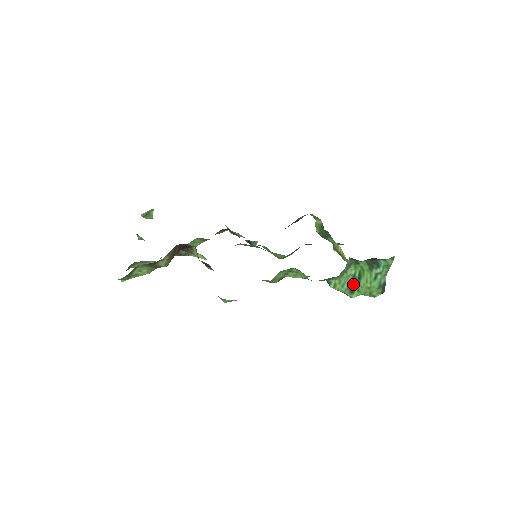
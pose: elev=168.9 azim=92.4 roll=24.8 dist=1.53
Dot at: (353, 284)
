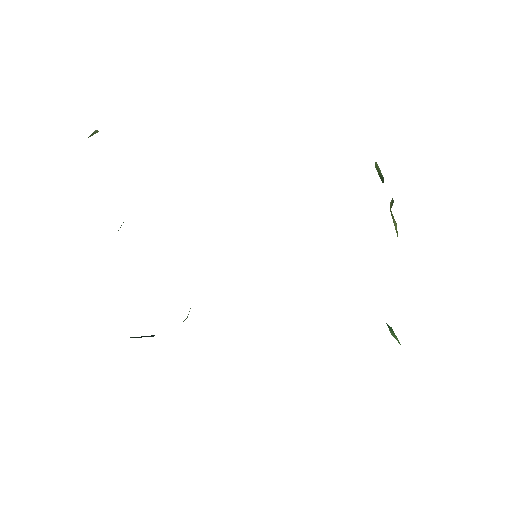
Dot at: occluded
